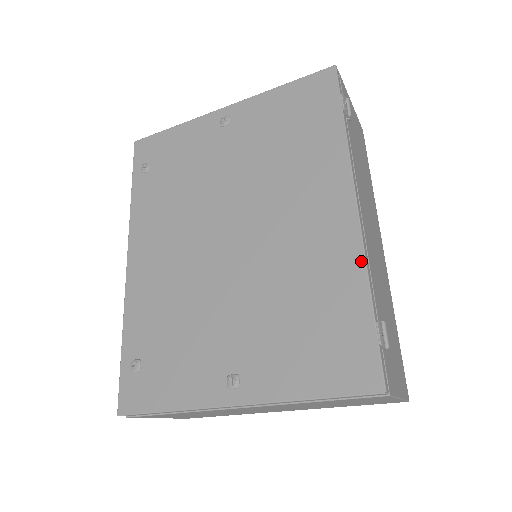
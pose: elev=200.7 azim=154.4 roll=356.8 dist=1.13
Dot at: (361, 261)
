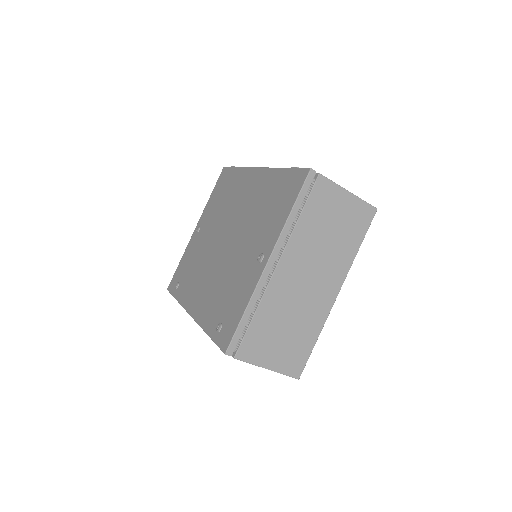
Dot at: (272, 170)
